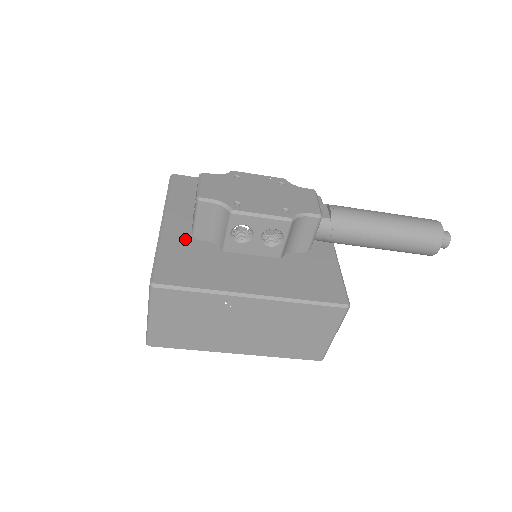
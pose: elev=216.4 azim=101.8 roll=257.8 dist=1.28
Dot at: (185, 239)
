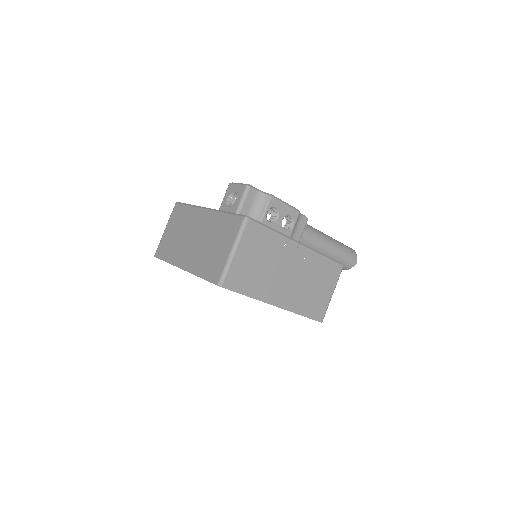
Dot at: occluded
